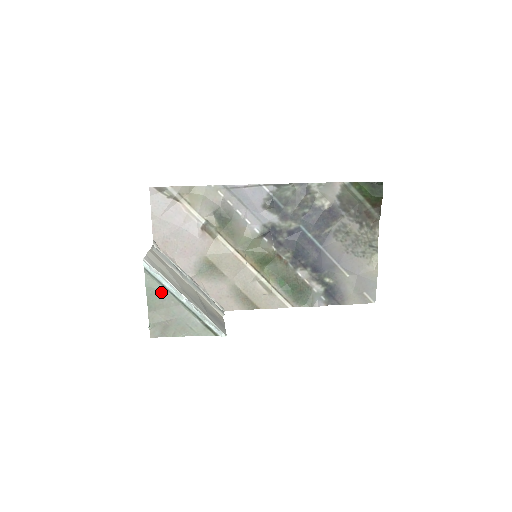
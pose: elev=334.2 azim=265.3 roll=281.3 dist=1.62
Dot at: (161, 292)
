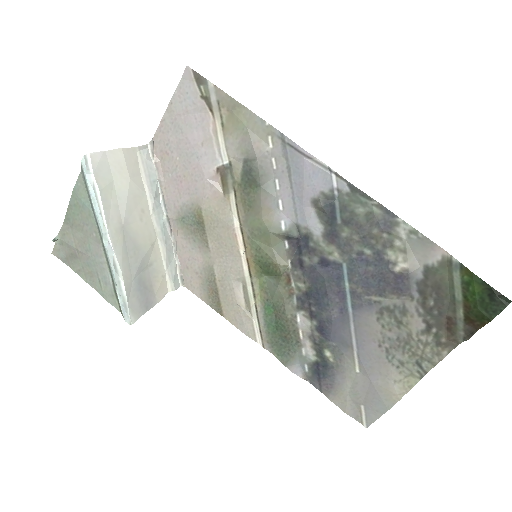
Dot at: (87, 212)
